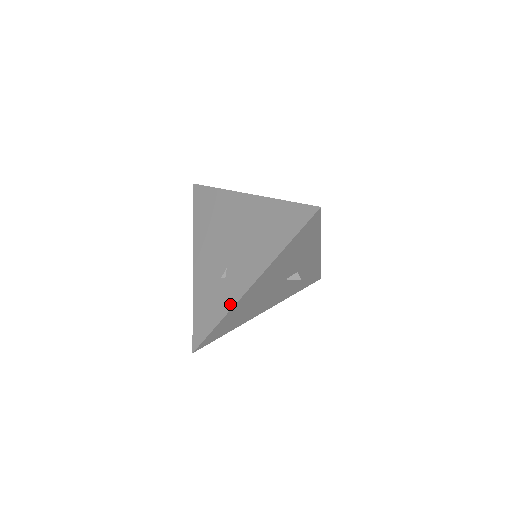
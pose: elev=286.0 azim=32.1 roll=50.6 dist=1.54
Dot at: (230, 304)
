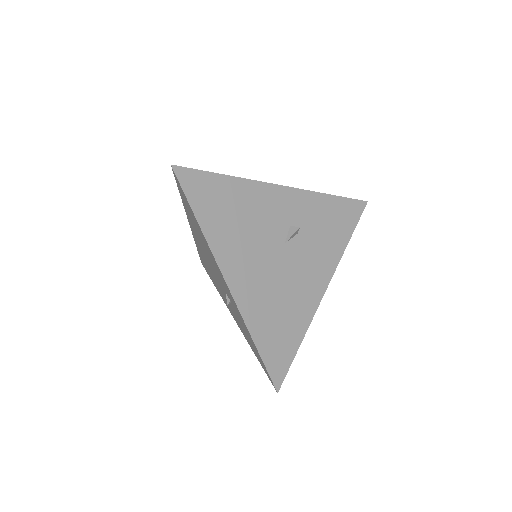
Dot at: (241, 318)
